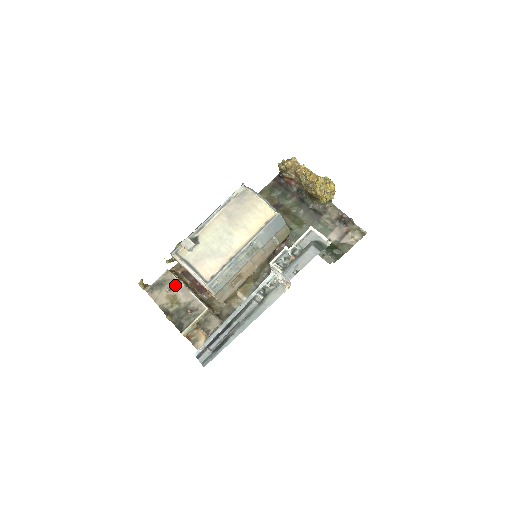
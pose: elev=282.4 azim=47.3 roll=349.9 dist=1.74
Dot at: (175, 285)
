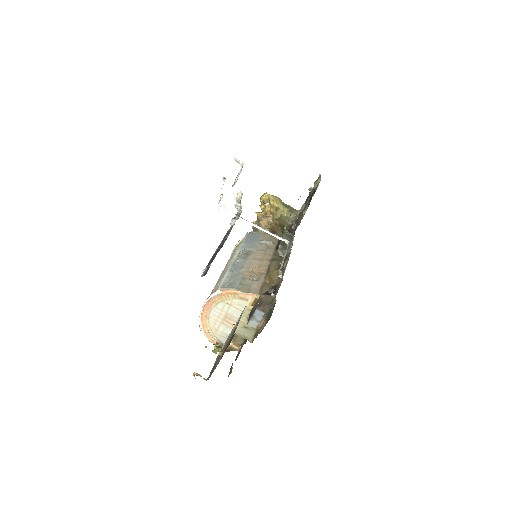
Dot at: occluded
